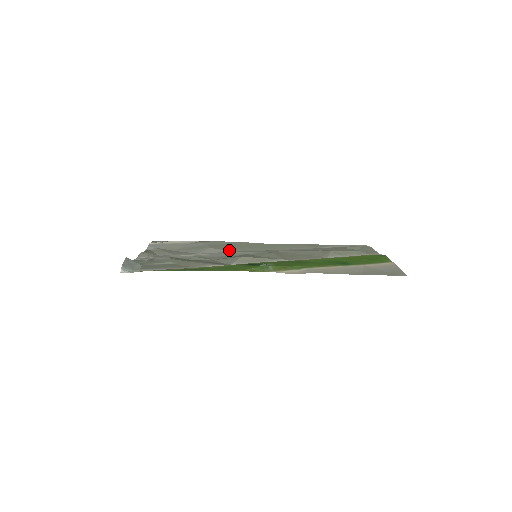
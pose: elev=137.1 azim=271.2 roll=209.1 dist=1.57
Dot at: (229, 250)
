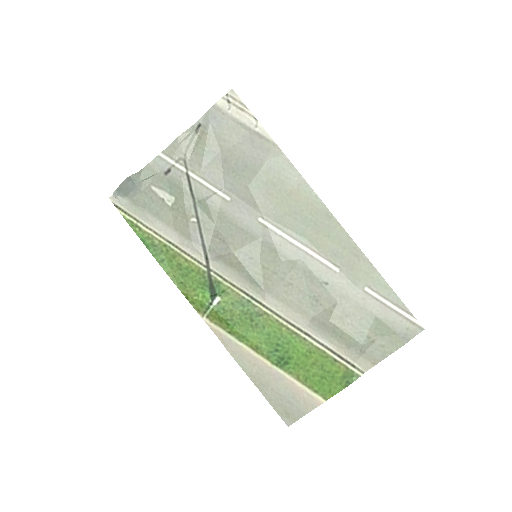
Dot at: (261, 208)
